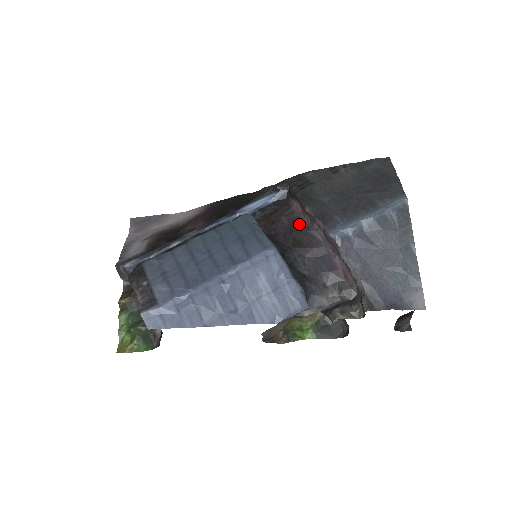
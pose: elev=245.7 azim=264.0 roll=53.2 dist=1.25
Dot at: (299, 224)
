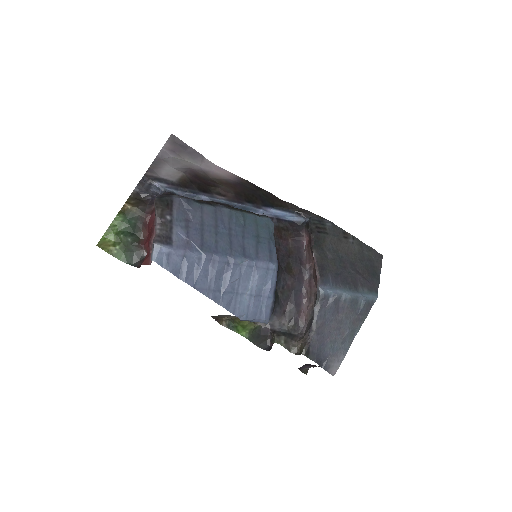
Dot at: (298, 255)
